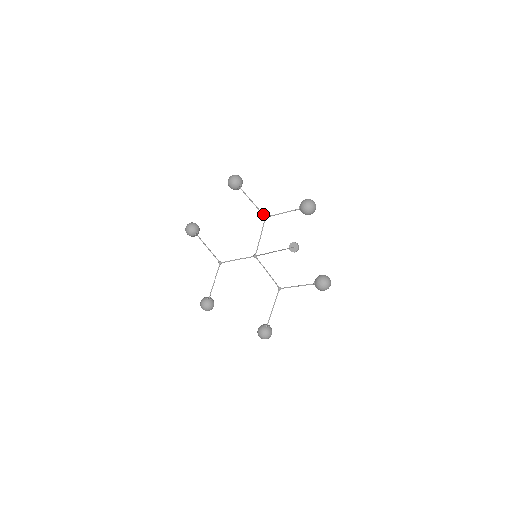
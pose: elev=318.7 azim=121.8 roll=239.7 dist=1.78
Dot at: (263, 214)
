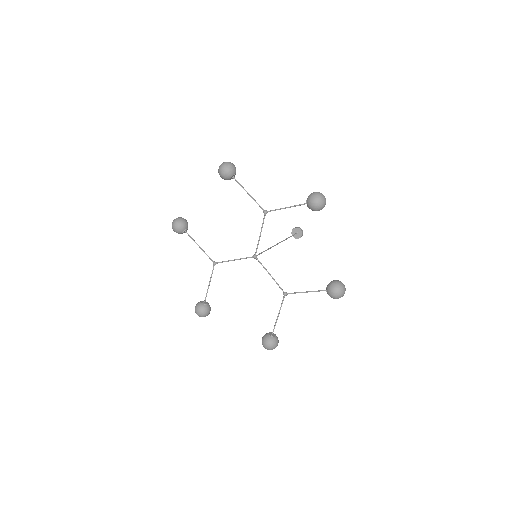
Dot at: (262, 208)
